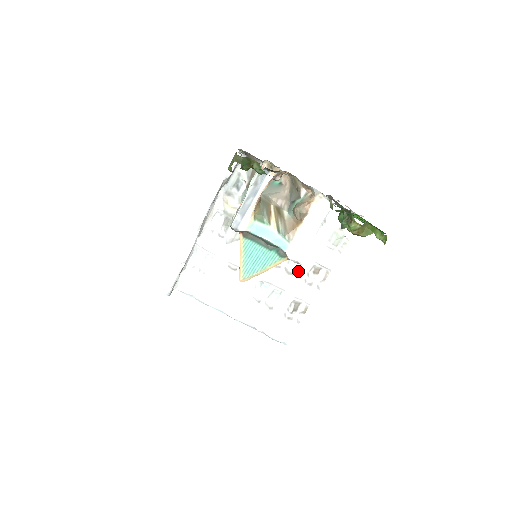
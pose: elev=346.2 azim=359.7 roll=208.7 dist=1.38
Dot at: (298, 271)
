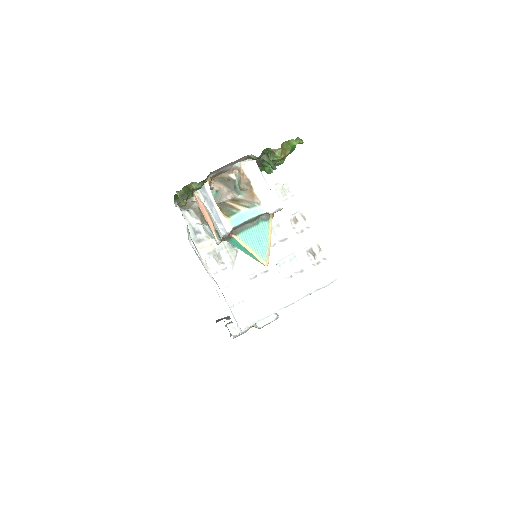
Dot at: (287, 233)
